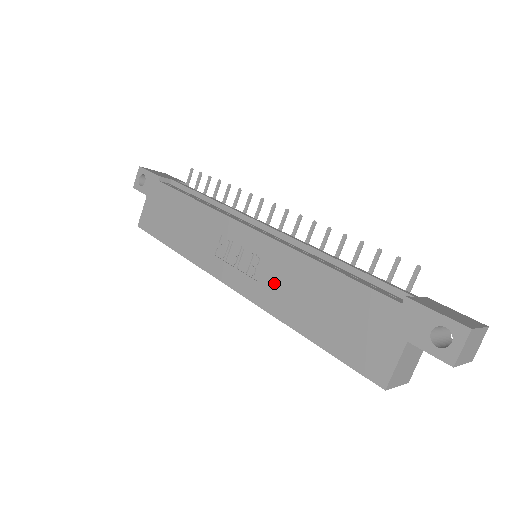
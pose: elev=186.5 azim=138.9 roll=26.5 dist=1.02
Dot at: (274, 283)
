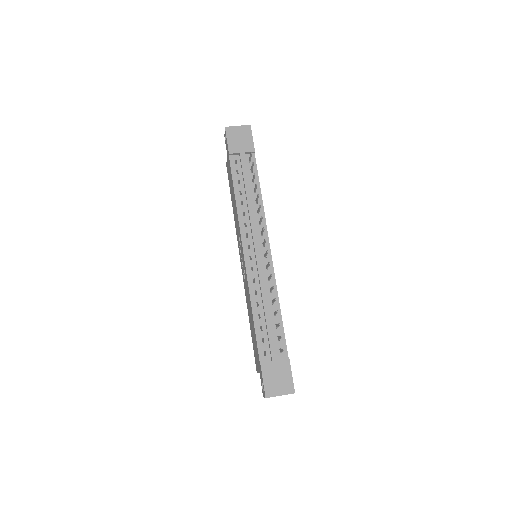
Dot at: (246, 290)
